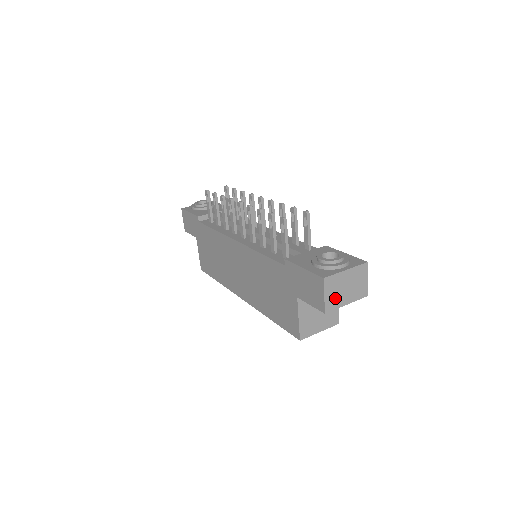
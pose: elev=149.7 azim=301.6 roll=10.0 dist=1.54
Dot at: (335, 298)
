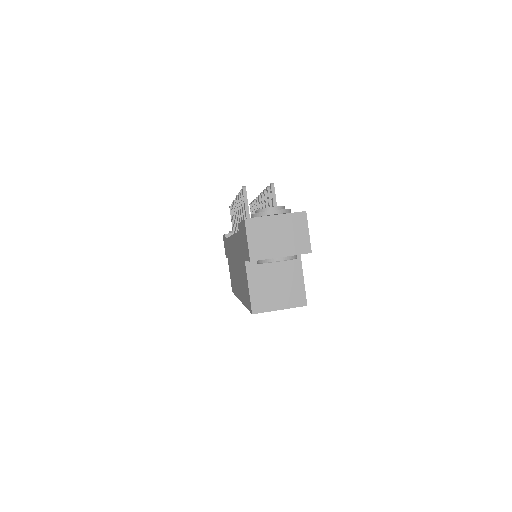
Dot at: (263, 246)
